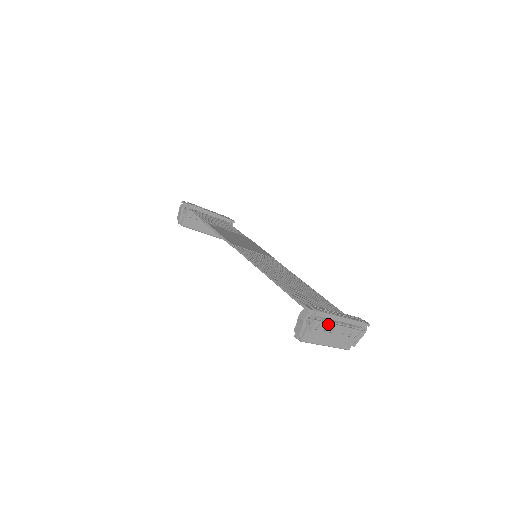
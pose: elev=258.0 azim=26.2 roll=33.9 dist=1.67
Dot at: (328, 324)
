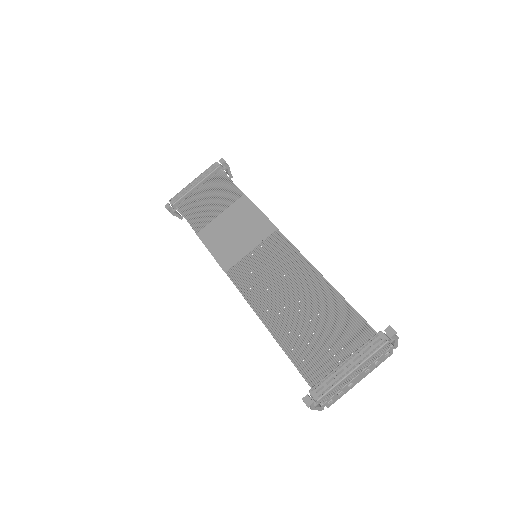
Dot at: (340, 390)
